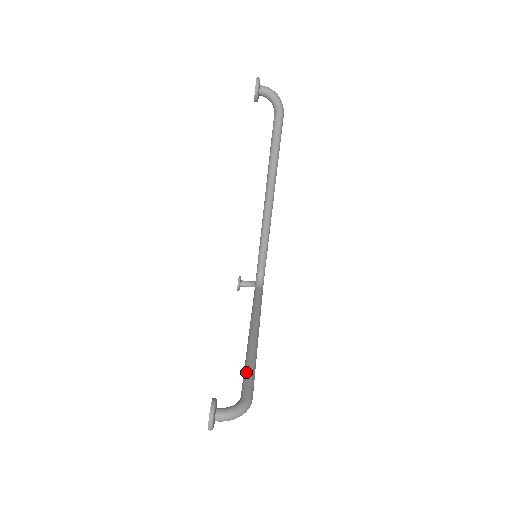
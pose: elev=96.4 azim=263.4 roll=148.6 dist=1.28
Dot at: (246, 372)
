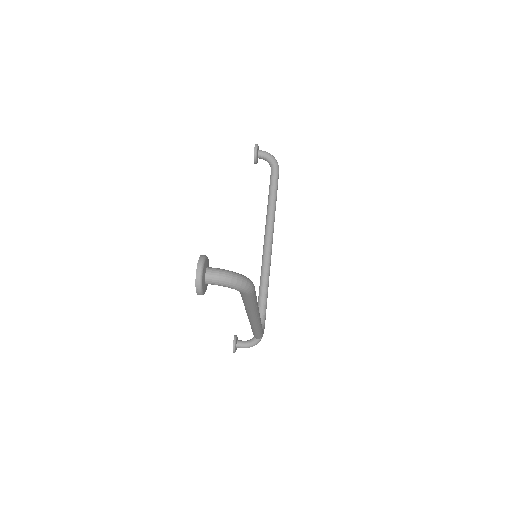
Dot at: occluded
